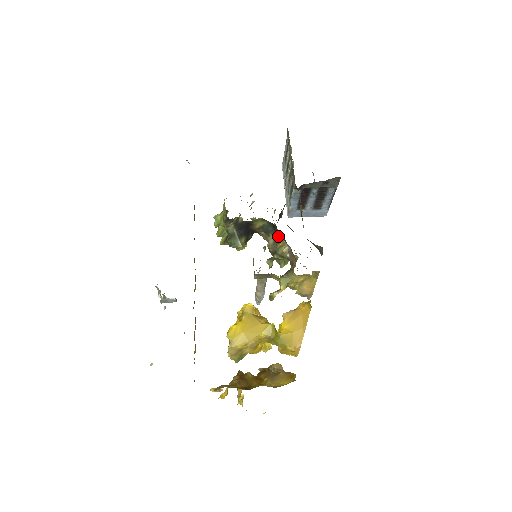
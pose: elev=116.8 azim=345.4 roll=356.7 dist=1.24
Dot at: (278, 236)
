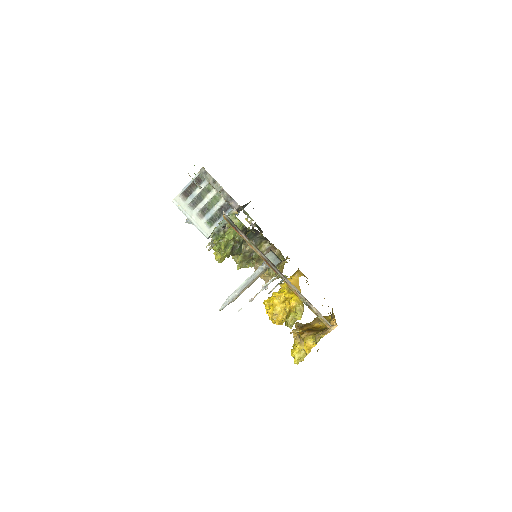
Dot at: (258, 240)
